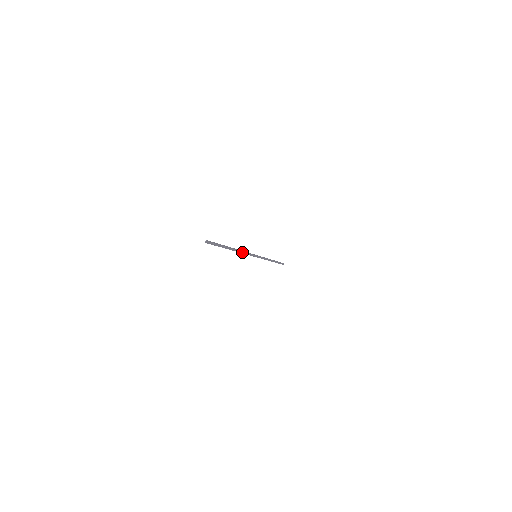
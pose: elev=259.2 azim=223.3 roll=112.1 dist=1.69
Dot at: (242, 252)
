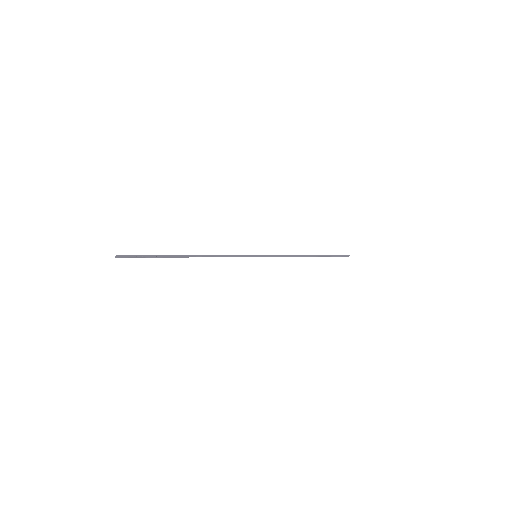
Dot at: occluded
